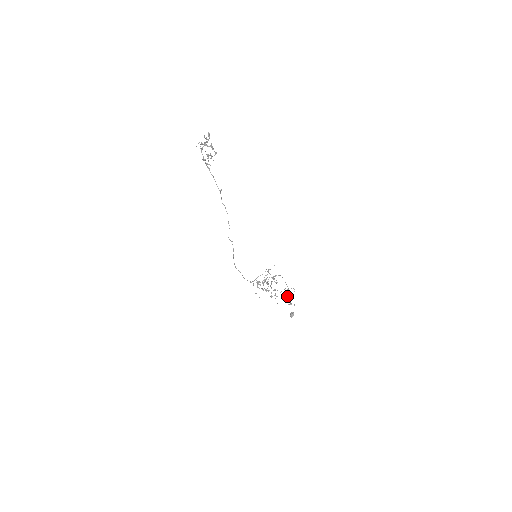
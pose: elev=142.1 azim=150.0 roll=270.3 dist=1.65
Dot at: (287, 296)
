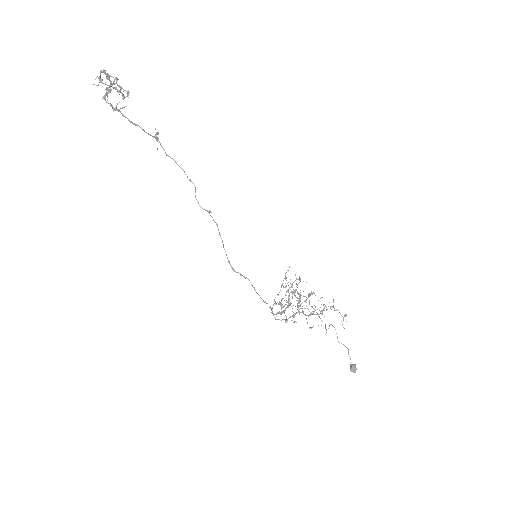
Dot at: (333, 306)
